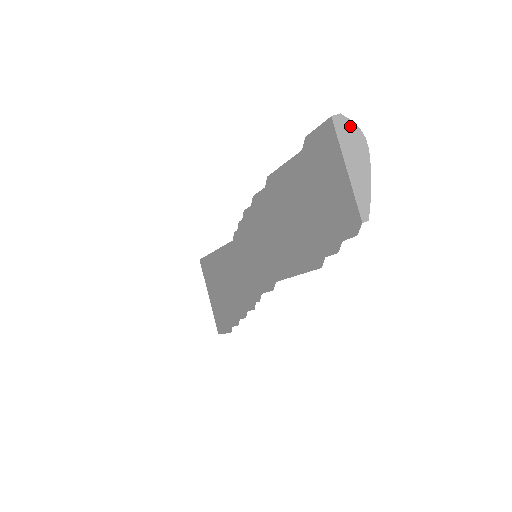
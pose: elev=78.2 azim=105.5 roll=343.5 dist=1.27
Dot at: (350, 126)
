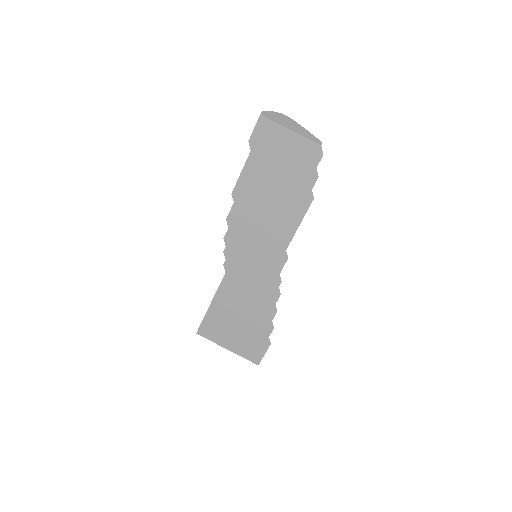
Dot at: (272, 113)
